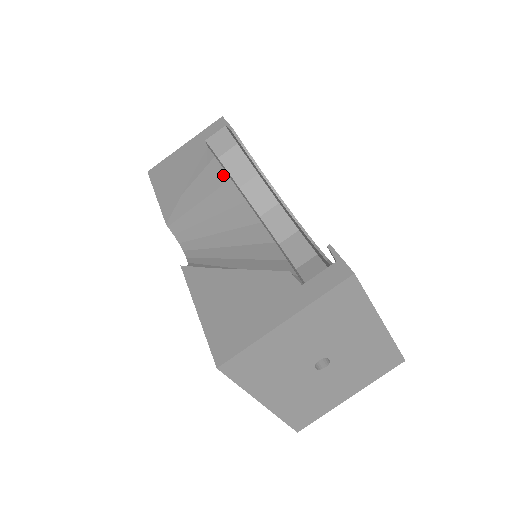
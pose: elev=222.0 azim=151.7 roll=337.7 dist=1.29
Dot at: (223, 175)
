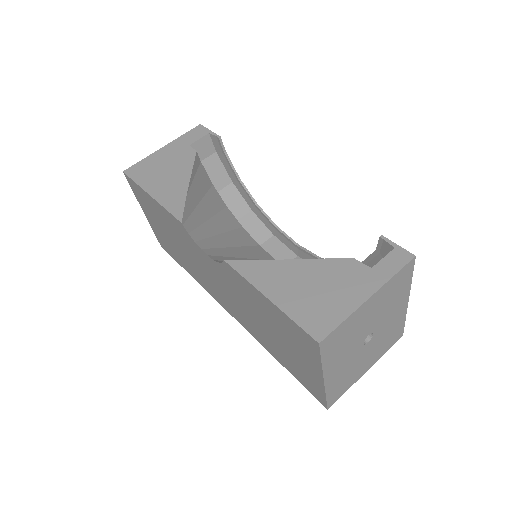
Dot at: (208, 180)
